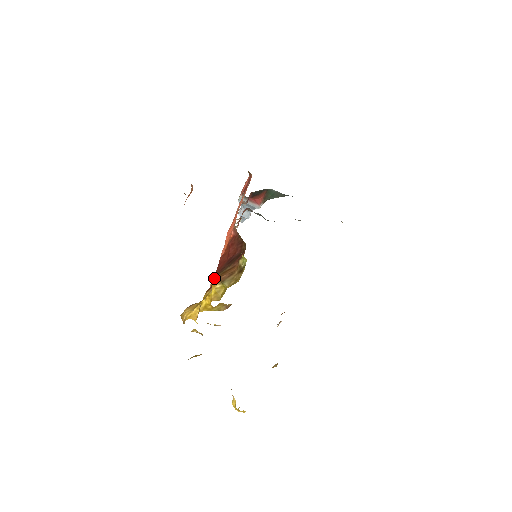
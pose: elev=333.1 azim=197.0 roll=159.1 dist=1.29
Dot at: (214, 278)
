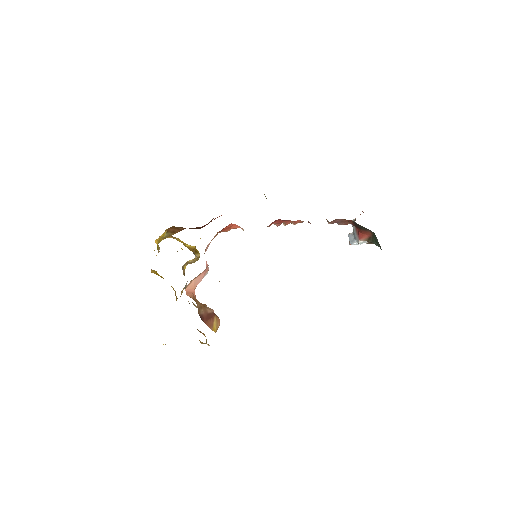
Dot at: (172, 226)
